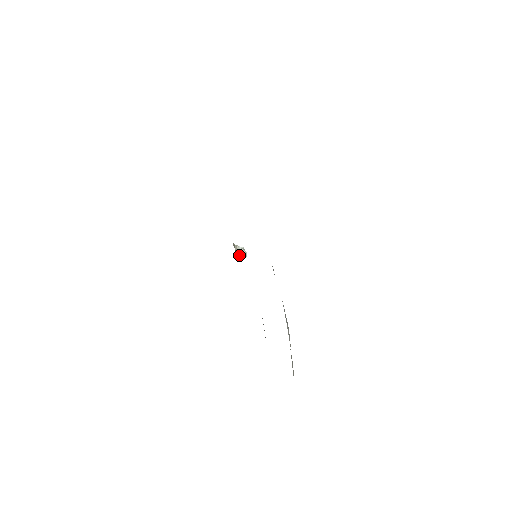
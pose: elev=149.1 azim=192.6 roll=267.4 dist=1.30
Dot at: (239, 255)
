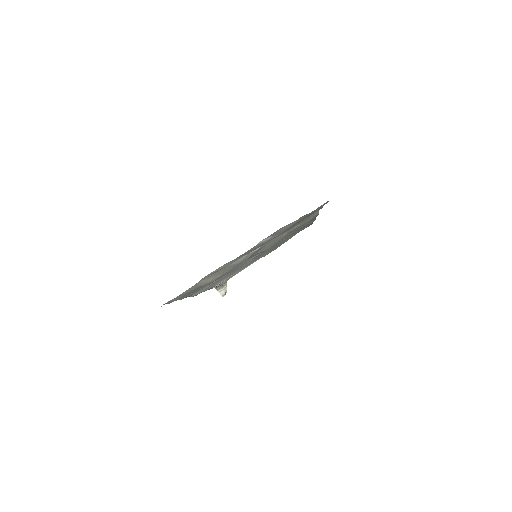
Dot at: (221, 289)
